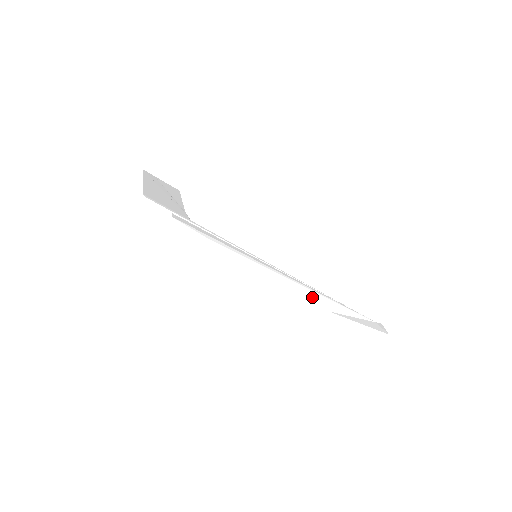
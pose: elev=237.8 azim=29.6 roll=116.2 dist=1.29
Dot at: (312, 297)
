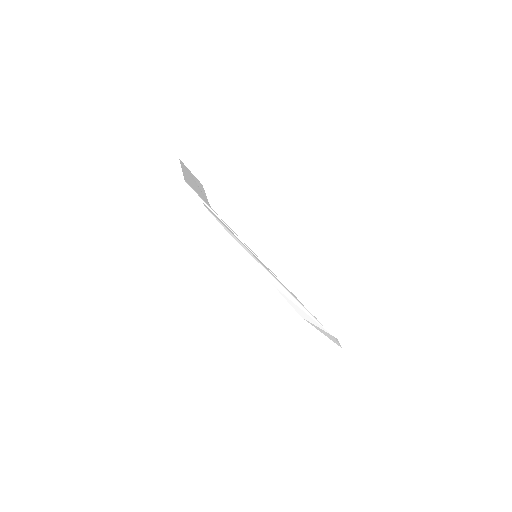
Dot at: (292, 302)
